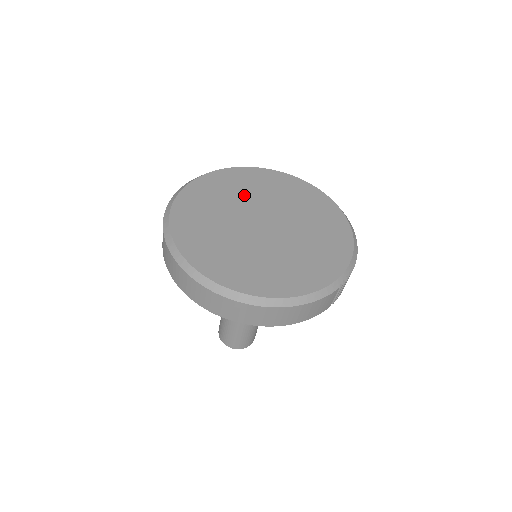
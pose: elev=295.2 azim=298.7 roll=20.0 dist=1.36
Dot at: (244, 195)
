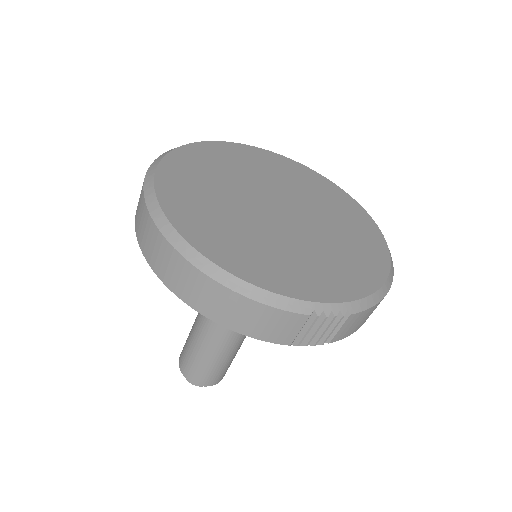
Dot at: (284, 181)
